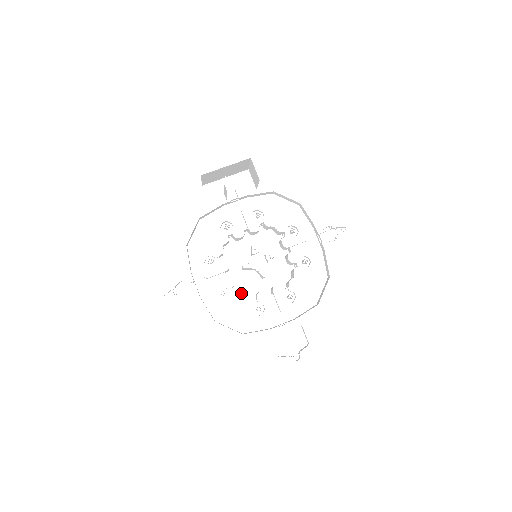
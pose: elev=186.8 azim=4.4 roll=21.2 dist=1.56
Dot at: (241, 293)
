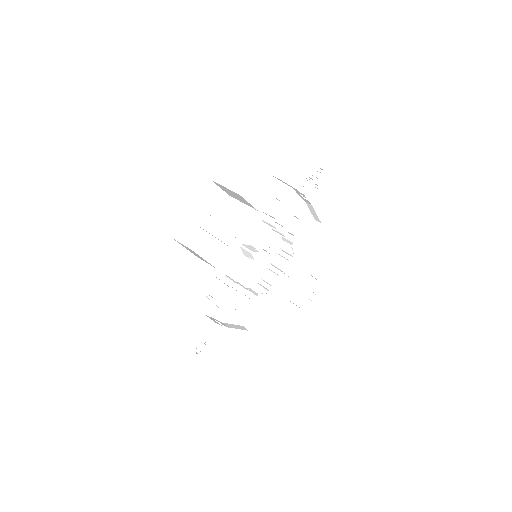
Dot at: (248, 286)
